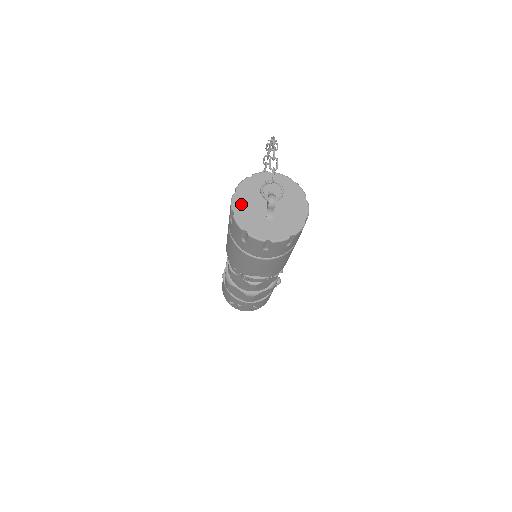
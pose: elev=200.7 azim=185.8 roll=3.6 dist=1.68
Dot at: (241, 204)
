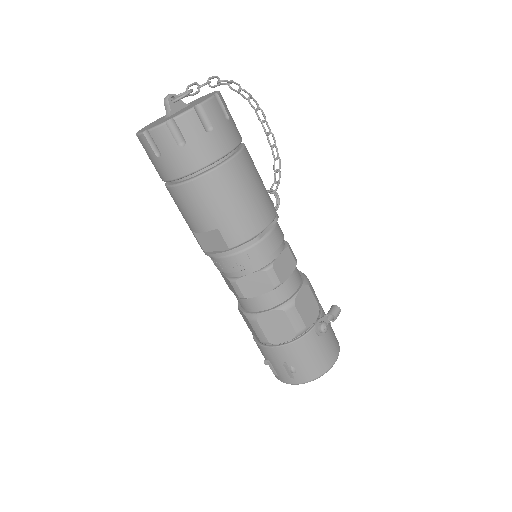
Dot at: (155, 121)
